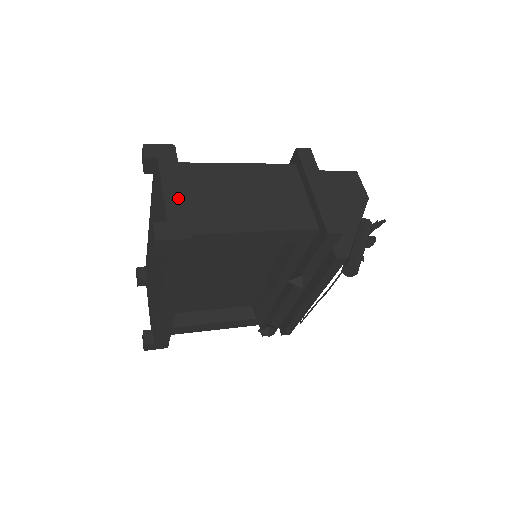
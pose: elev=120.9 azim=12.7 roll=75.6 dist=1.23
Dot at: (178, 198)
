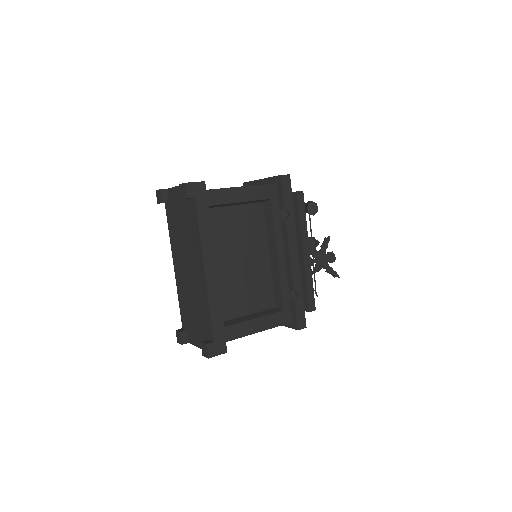
Dot at: occluded
